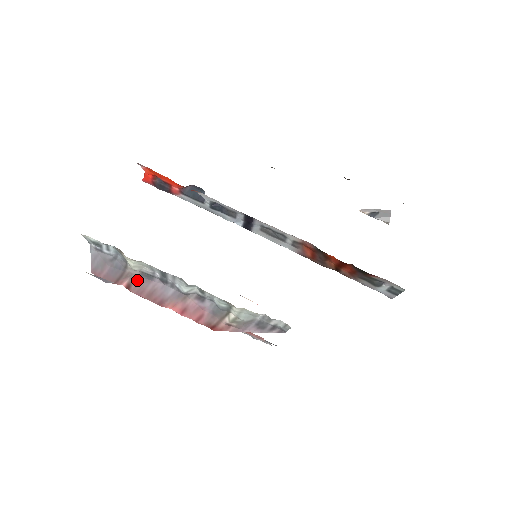
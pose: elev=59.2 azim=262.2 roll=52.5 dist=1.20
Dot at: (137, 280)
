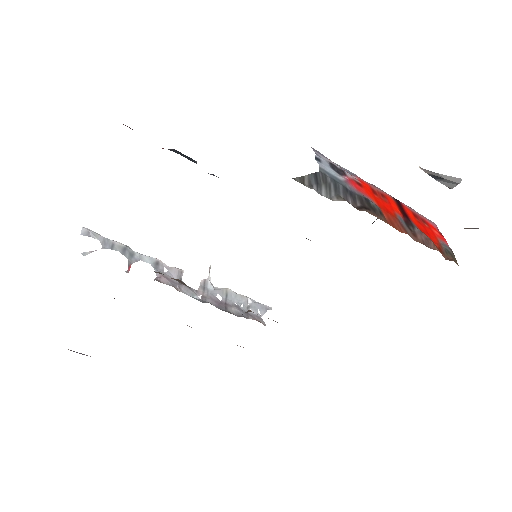
Dot at: occluded
